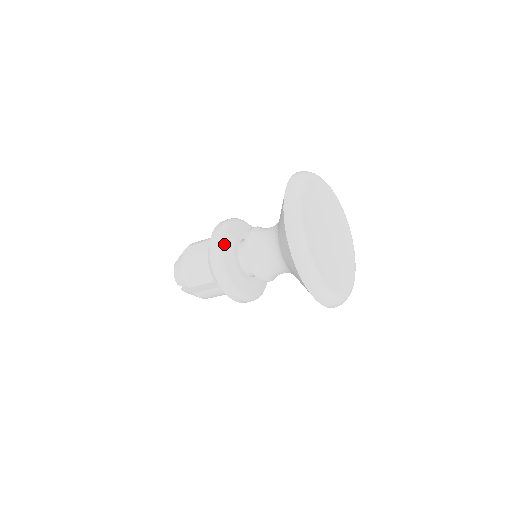
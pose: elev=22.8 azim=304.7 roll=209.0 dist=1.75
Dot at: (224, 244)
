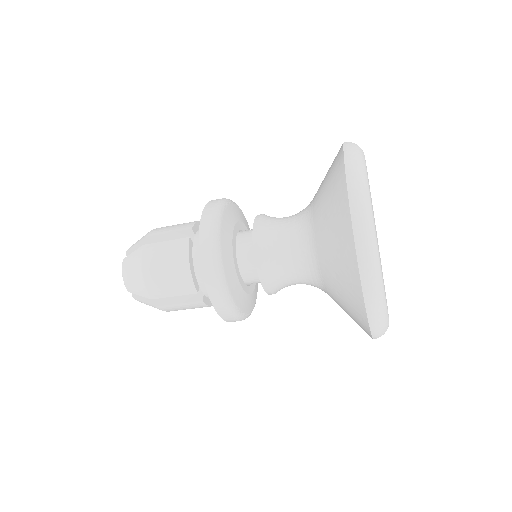
Dot at: (221, 241)
